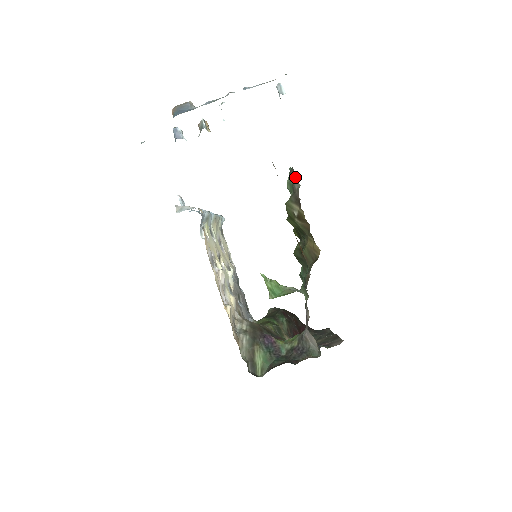
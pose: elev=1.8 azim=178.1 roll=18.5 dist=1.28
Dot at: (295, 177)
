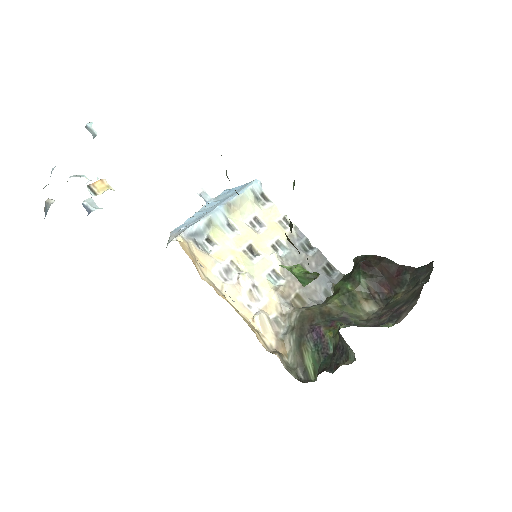
Dot at: occluded
